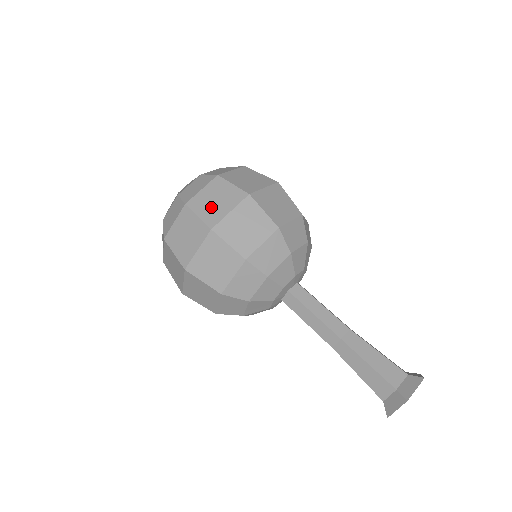
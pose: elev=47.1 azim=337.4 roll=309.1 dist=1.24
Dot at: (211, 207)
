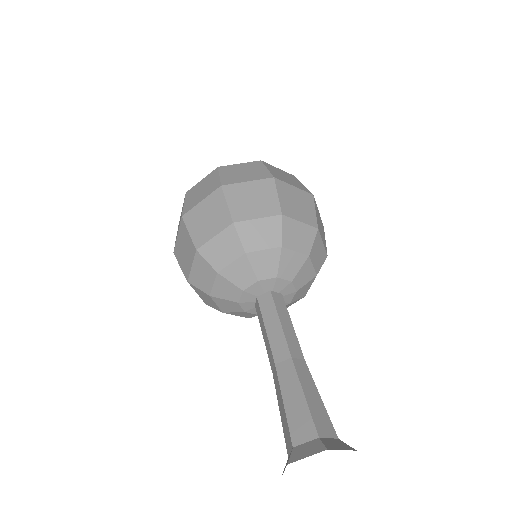
Dot at: (195, 196)
